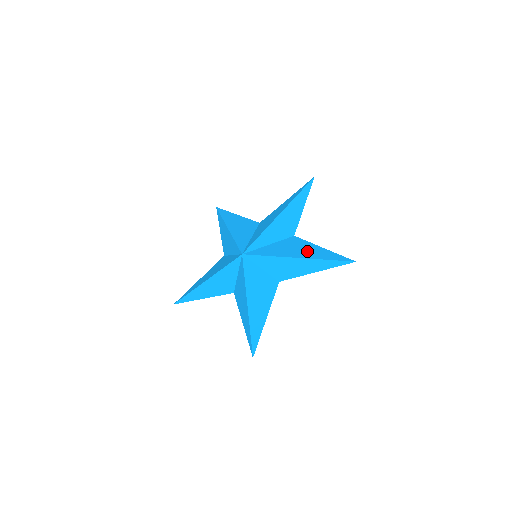
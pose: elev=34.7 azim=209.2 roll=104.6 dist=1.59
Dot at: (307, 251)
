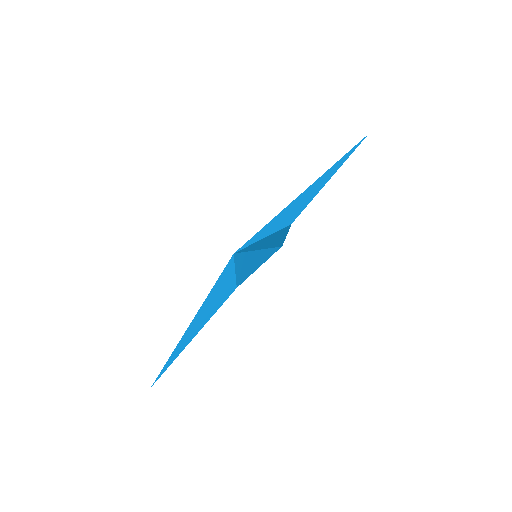
Dot at: occluded
